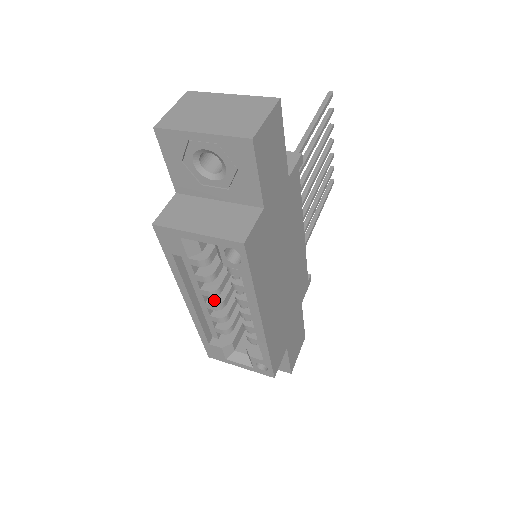
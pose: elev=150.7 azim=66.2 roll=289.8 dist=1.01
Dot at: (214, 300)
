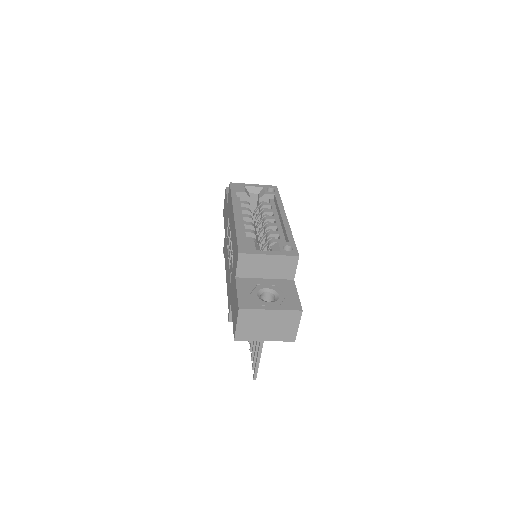
Dot at: occluded
